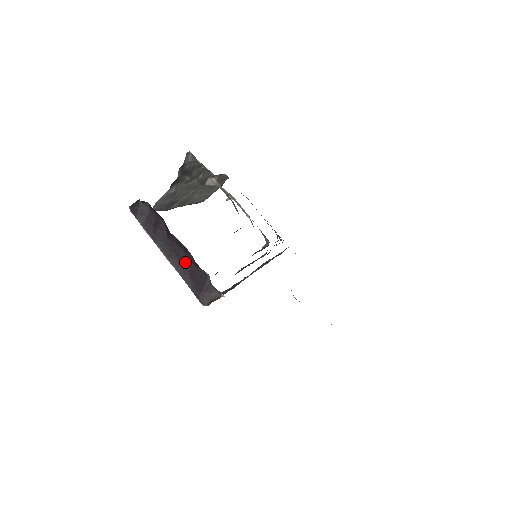
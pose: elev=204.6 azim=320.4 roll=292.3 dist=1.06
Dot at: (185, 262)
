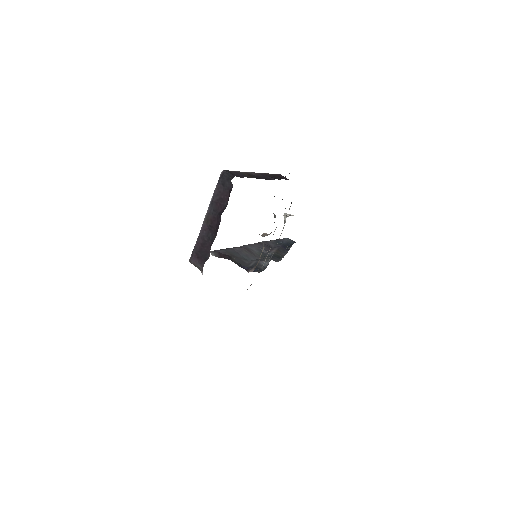
Dot at: (209, 235)
